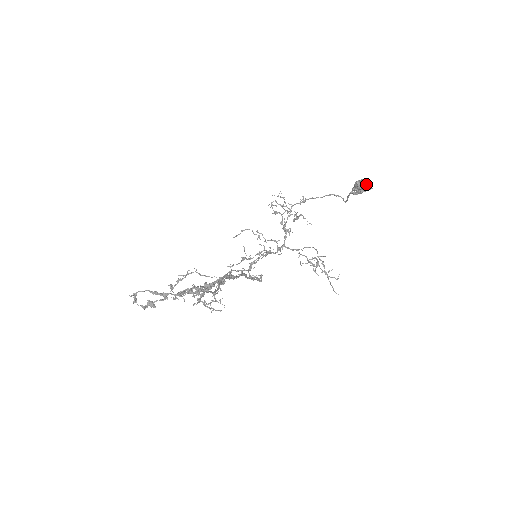
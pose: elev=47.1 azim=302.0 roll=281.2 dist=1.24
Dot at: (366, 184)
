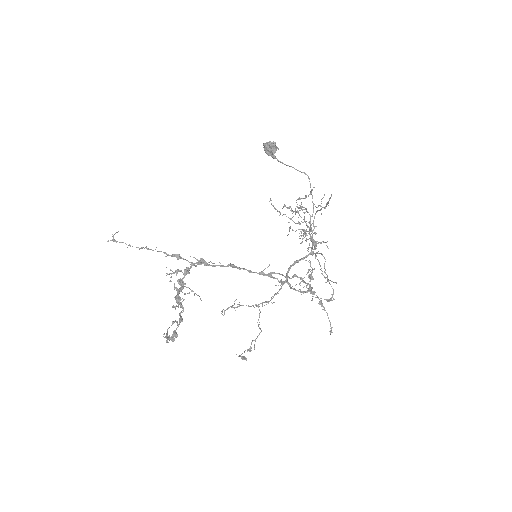
Dot at: (266, 146)
